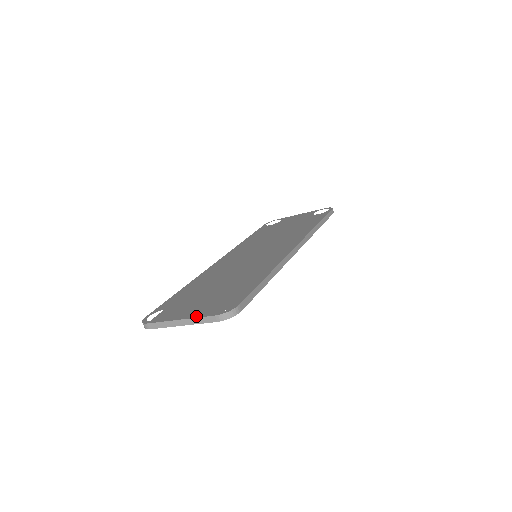
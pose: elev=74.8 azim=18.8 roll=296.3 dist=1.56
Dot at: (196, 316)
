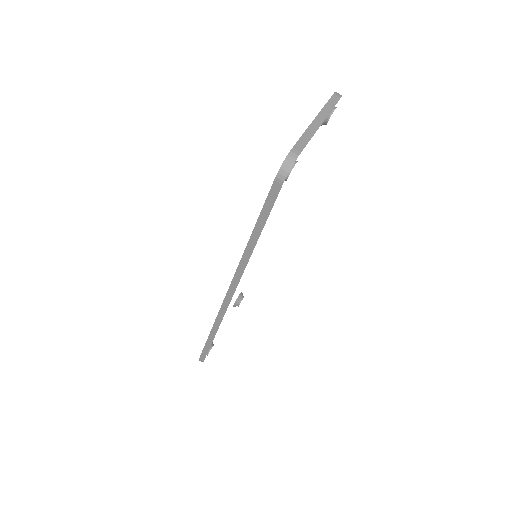
Dot at: (321, 110)
